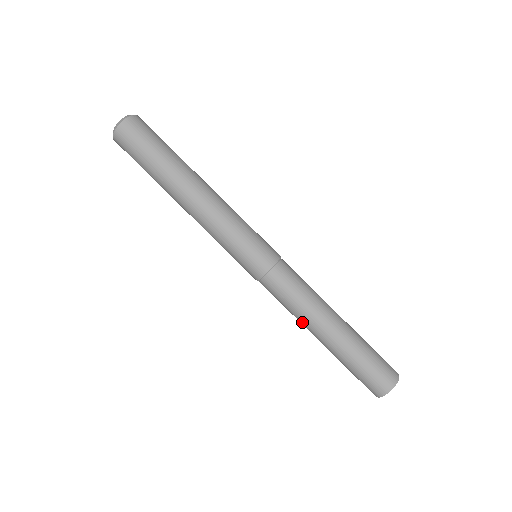
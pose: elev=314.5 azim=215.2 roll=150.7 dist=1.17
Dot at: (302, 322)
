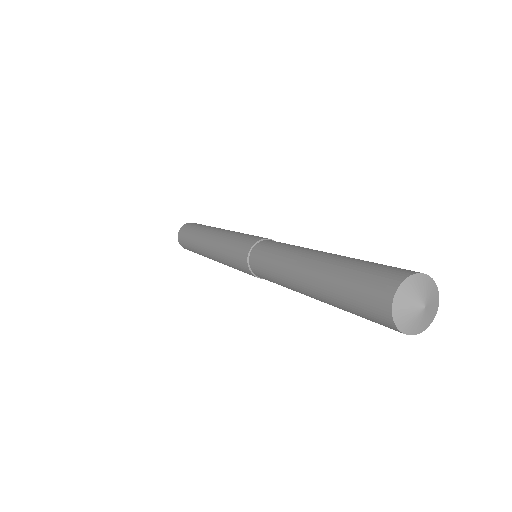
Dot at: (284, 276)
